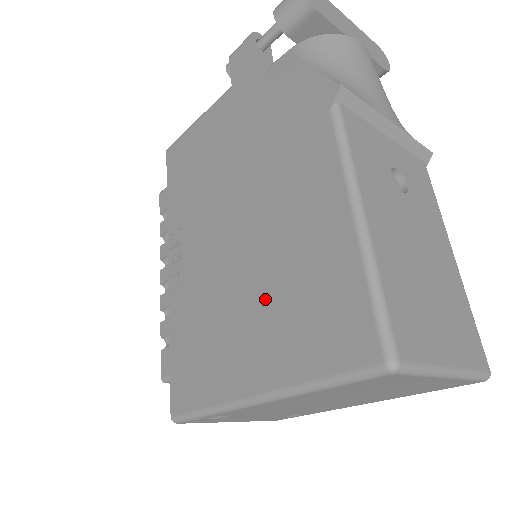
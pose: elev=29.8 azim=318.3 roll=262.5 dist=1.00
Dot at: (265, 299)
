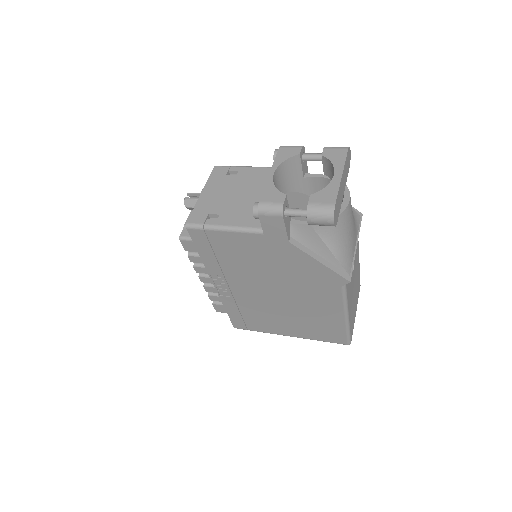
Dot at: (295, 320)
